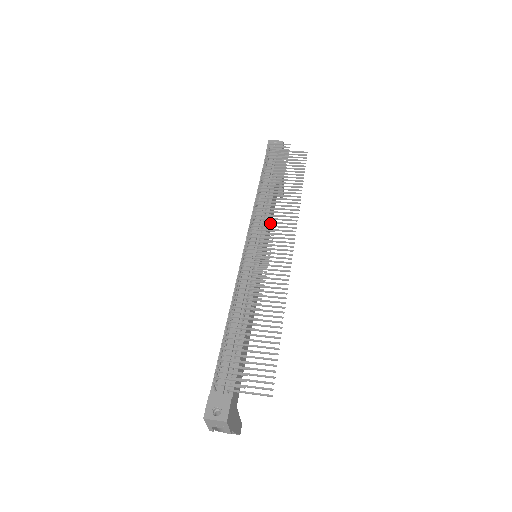
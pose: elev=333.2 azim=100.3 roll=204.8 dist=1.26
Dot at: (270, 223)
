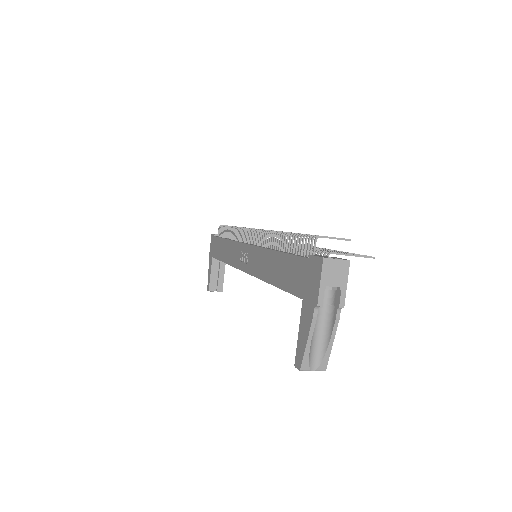
Dot at: occluded
